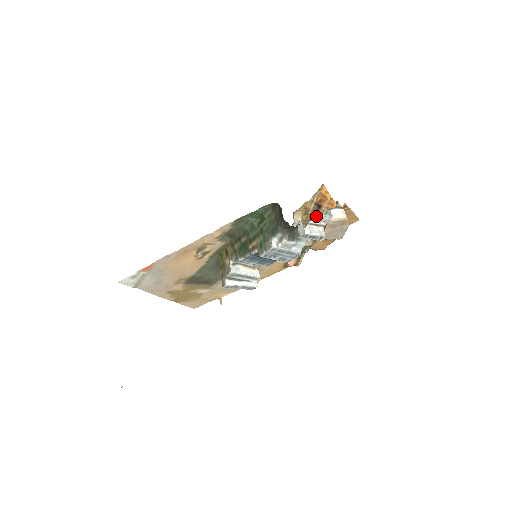
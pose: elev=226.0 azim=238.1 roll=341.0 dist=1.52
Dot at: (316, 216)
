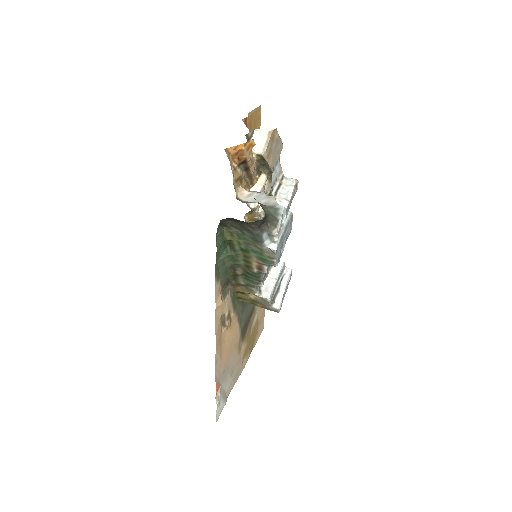
Dot at: occluded
